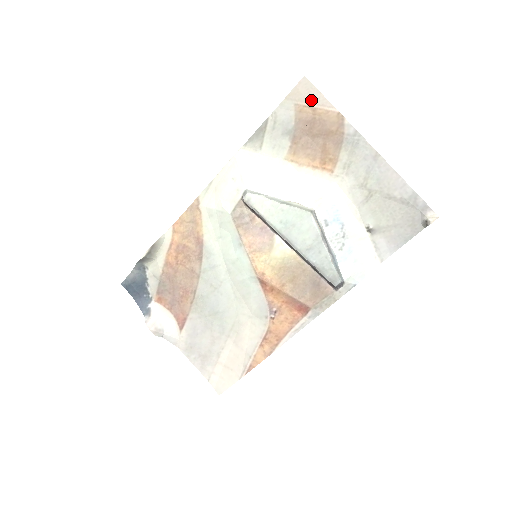
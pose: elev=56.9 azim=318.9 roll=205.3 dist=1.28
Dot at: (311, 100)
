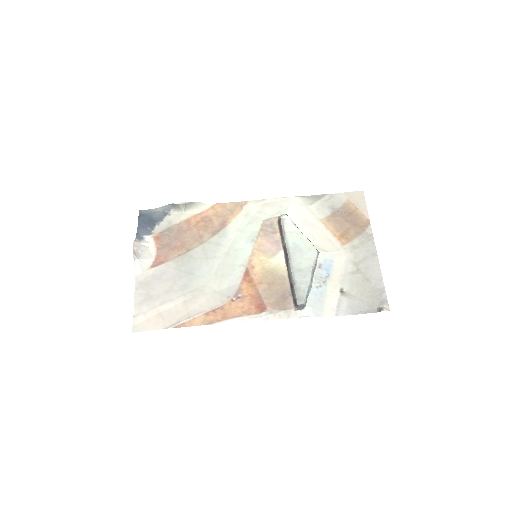
Dot at: (358, 203)
